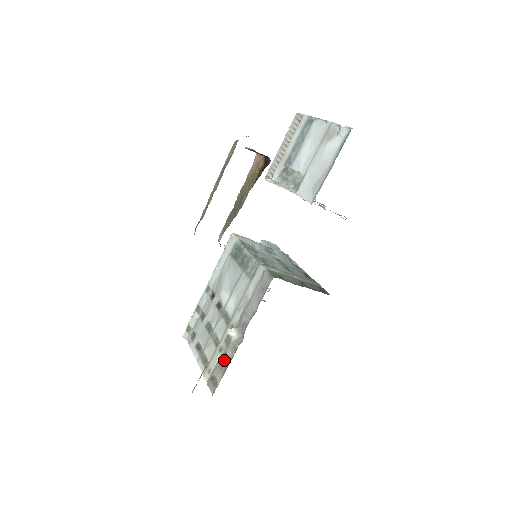
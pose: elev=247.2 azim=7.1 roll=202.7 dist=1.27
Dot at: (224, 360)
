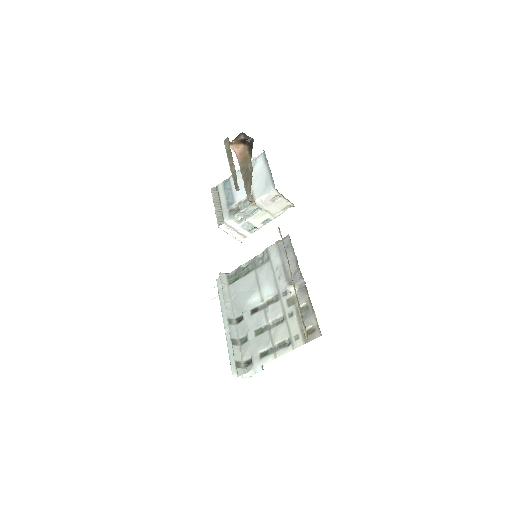
Dot at: (302, 311)
